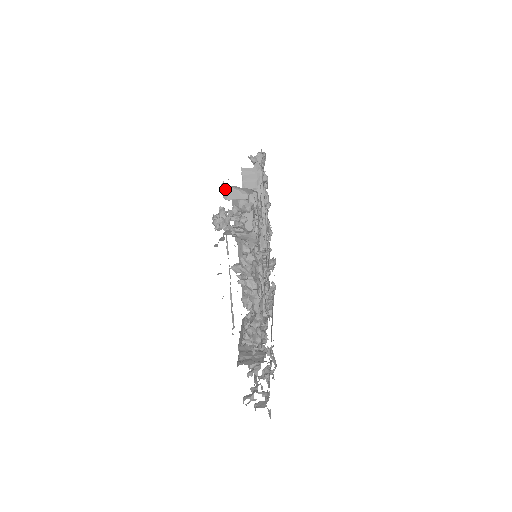
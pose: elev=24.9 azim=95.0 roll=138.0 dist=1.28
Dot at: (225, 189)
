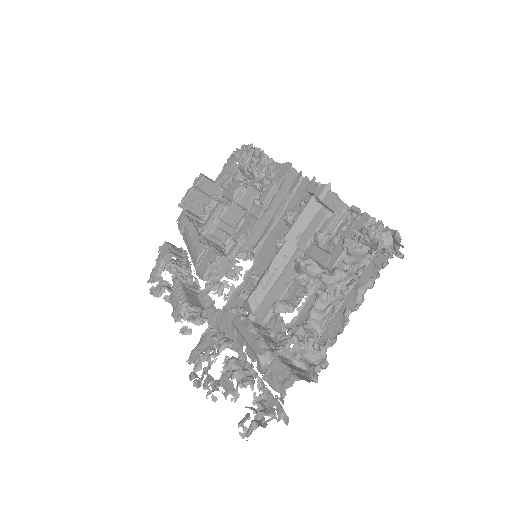
Dot at: (327, 190)
